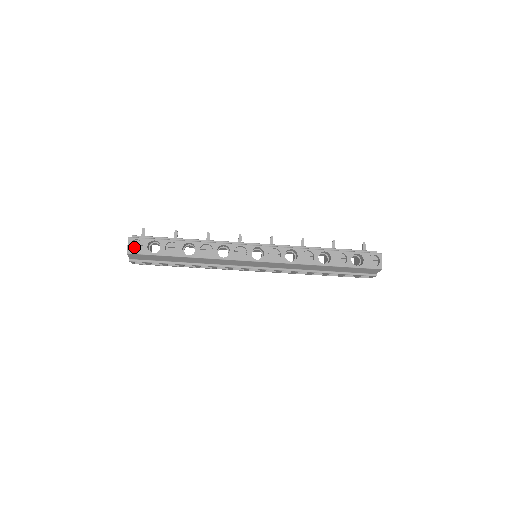
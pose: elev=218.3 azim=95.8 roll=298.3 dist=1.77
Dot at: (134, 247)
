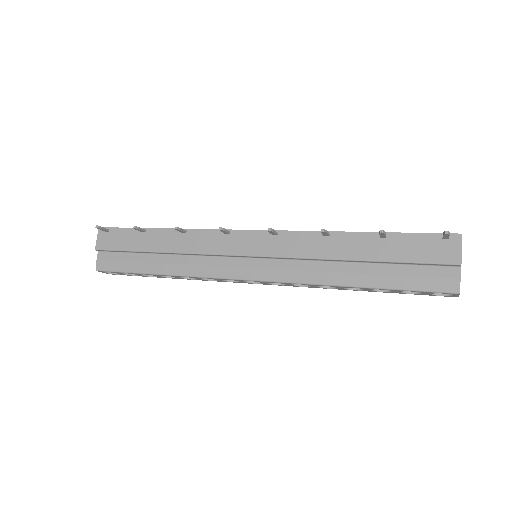
Dot at: occluded
